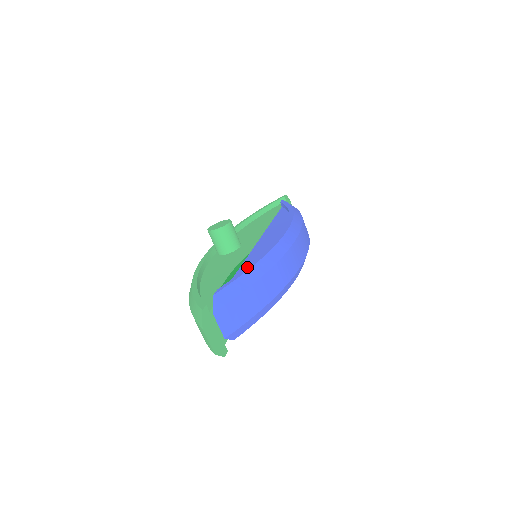
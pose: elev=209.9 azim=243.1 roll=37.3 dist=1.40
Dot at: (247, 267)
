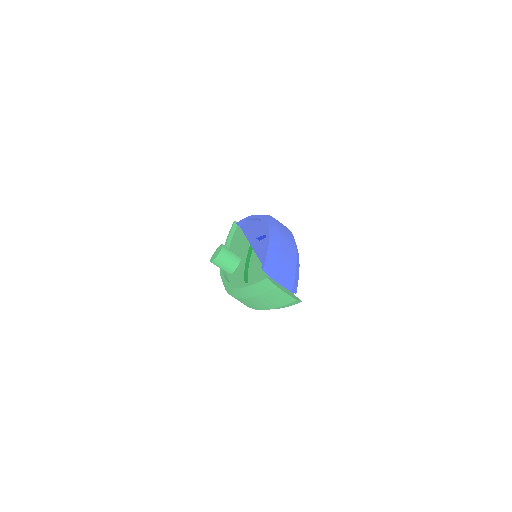
Dot at: occluded
